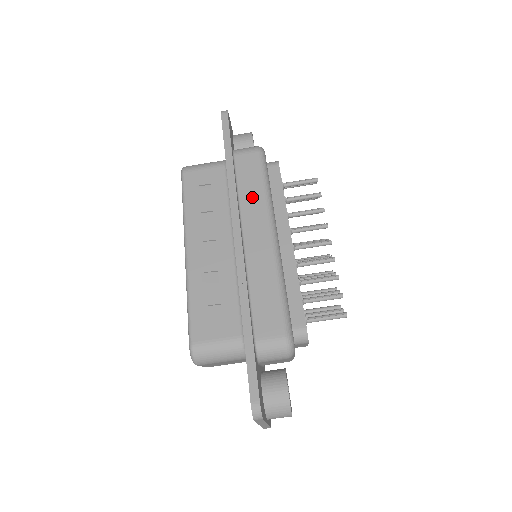
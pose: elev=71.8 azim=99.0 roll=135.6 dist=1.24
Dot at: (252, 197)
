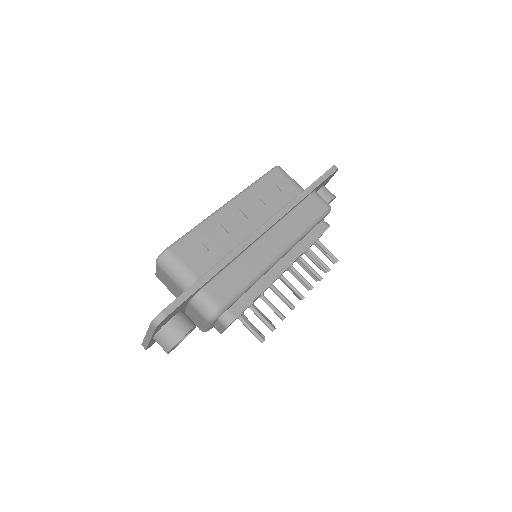
Dot at: (294, 223)
